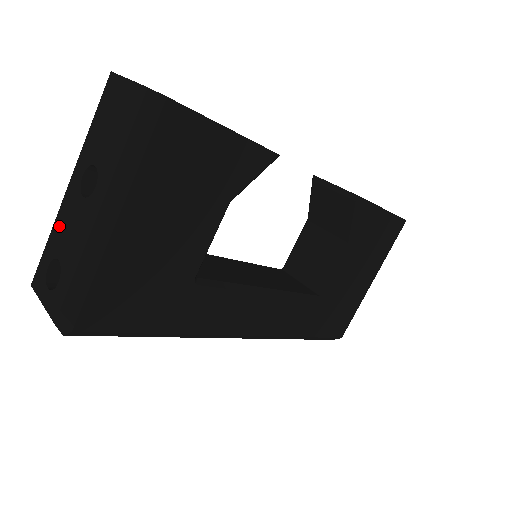
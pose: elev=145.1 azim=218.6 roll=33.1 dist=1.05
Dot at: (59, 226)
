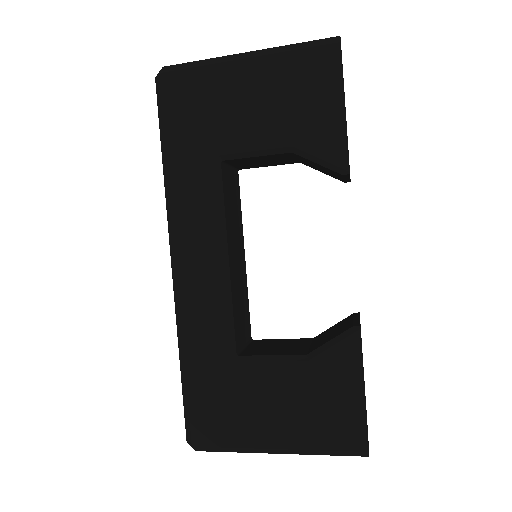
Dot at: occluded
